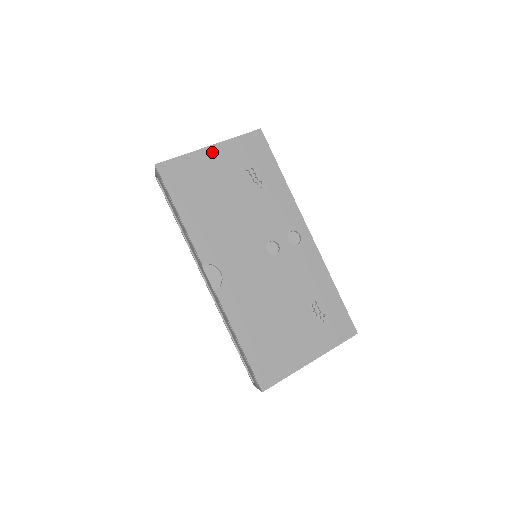
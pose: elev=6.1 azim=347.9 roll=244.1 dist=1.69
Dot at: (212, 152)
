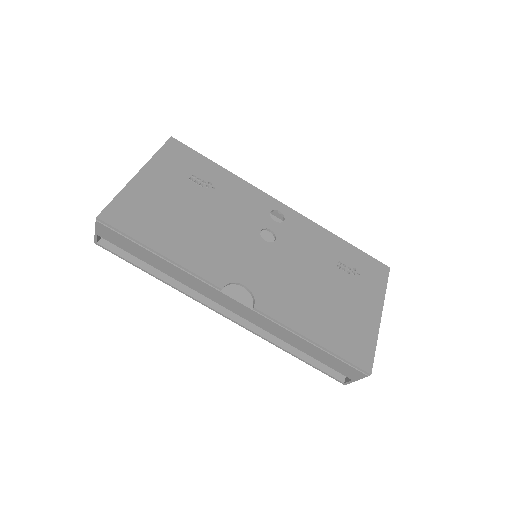
Dot at: (144, 178)
